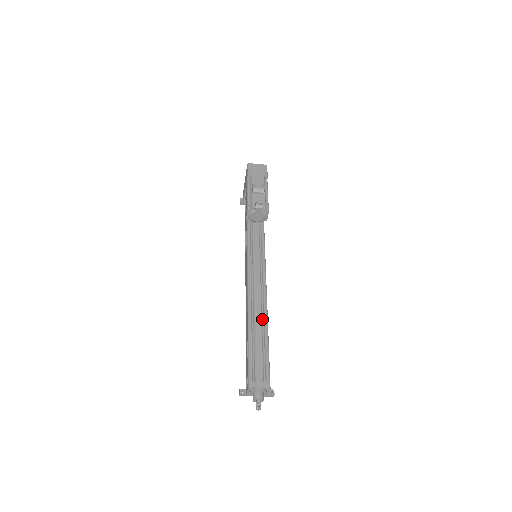
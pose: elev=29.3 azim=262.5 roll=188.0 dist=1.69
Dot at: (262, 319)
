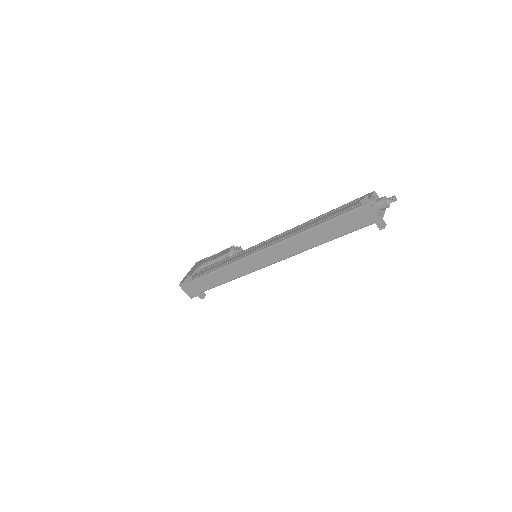
Dot at: occluded
